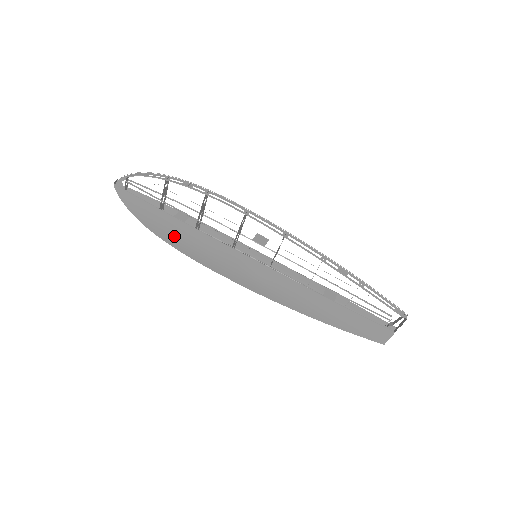
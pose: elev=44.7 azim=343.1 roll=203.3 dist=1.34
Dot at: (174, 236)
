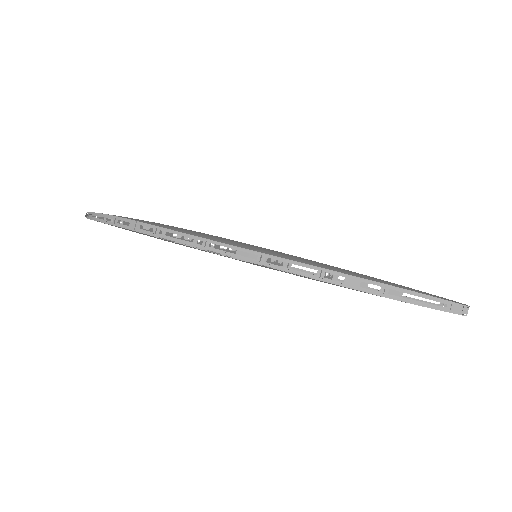
Dot at: occluded
